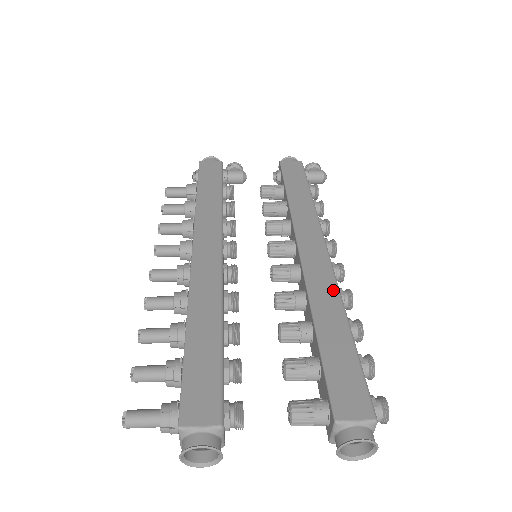
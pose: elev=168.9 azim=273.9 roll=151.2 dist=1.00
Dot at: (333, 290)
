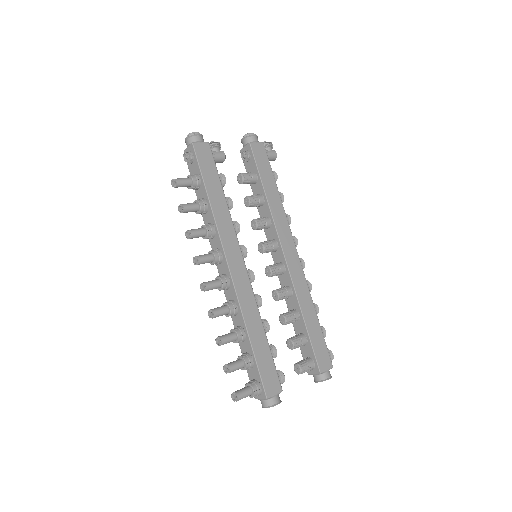
Dot at: (306, 288)
